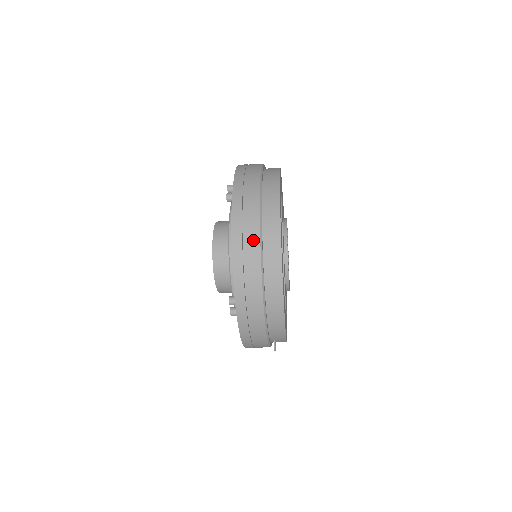
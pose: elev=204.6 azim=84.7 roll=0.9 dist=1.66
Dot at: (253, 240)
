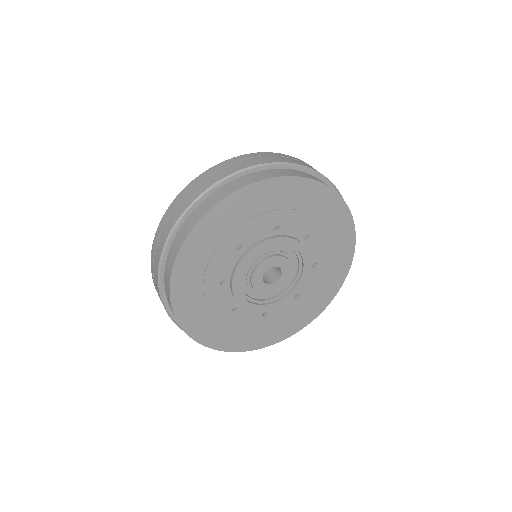
Dot at: occluded
